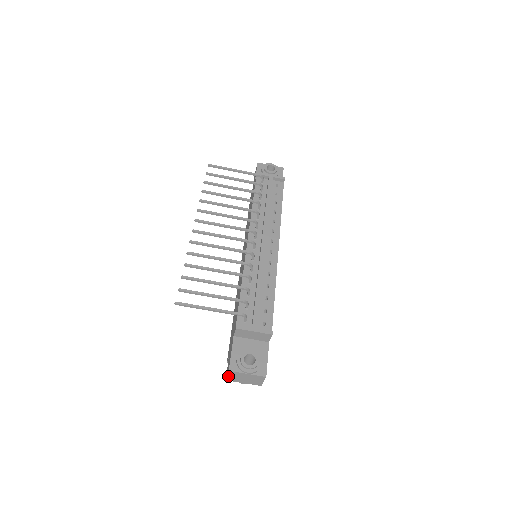
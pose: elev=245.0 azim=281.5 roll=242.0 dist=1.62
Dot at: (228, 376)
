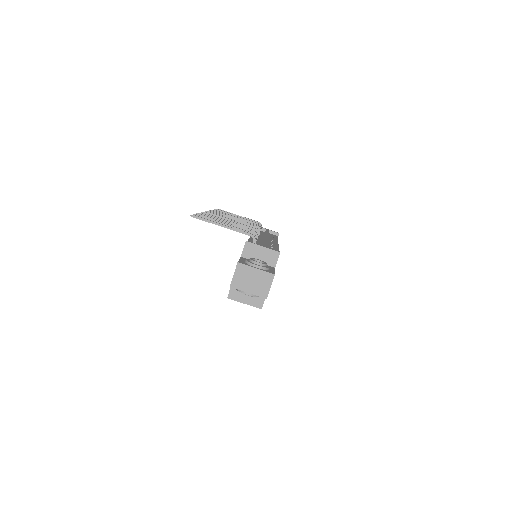
Dot at: (234, 276)
